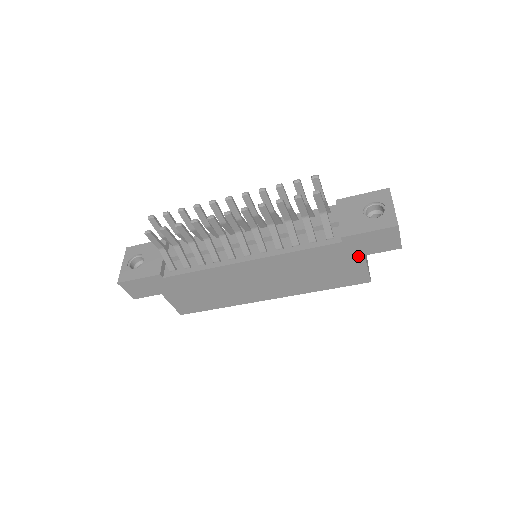
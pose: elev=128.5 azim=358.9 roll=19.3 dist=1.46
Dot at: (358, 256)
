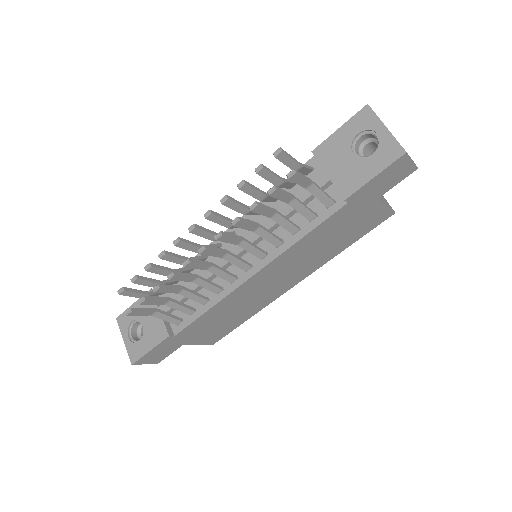
Dot at: (371, 203)
